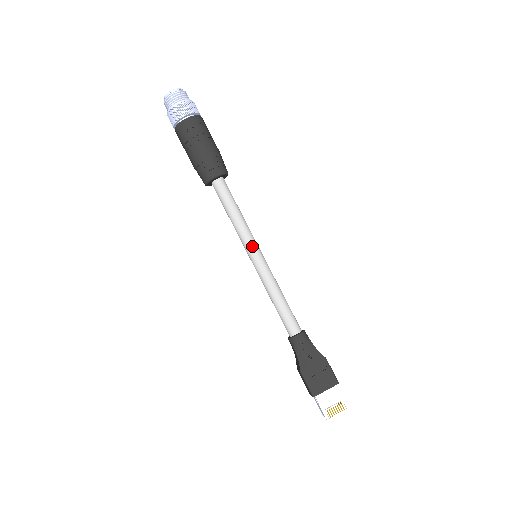
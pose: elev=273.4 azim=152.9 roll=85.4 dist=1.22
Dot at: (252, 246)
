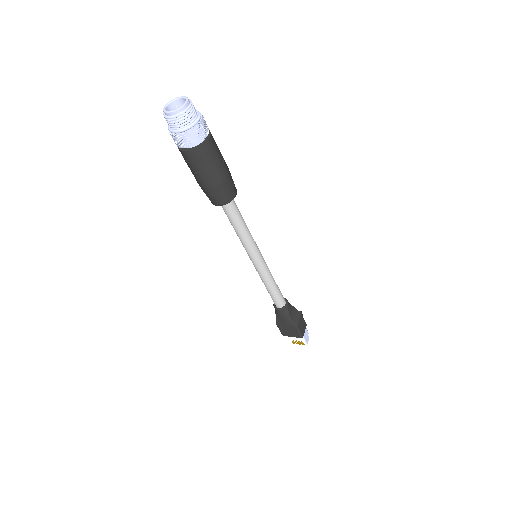
Dot at: (251, 255)
